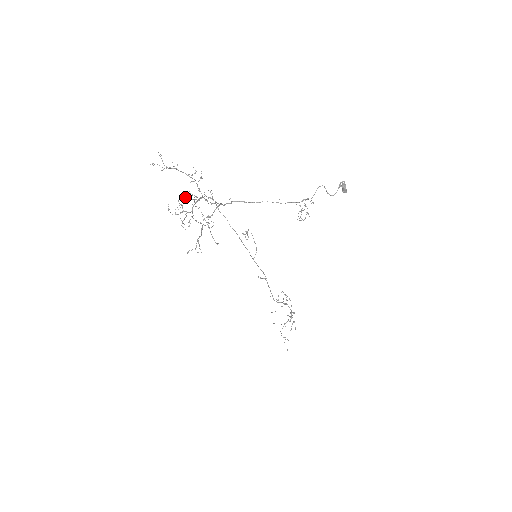
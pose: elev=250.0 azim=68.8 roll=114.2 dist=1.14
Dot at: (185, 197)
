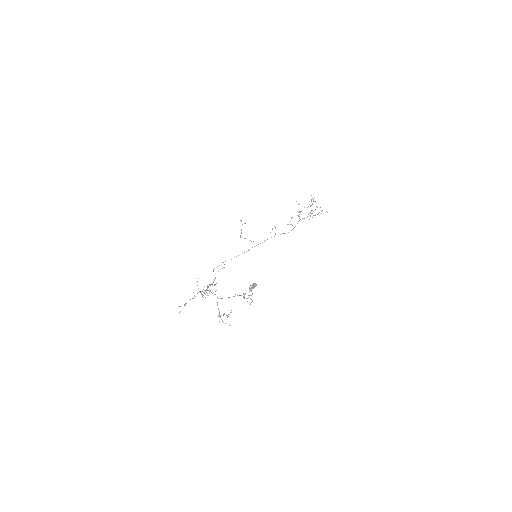
Dot at: (202, 296)
